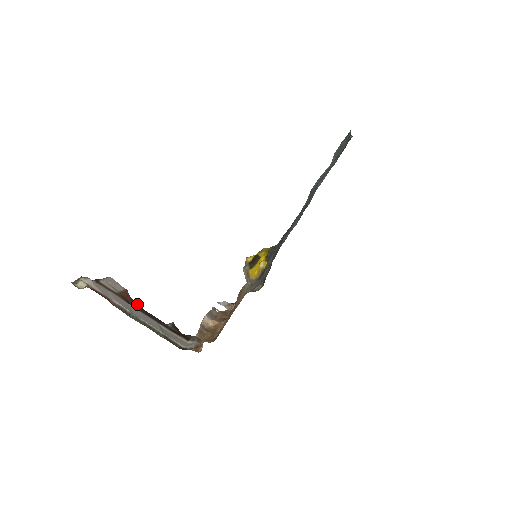
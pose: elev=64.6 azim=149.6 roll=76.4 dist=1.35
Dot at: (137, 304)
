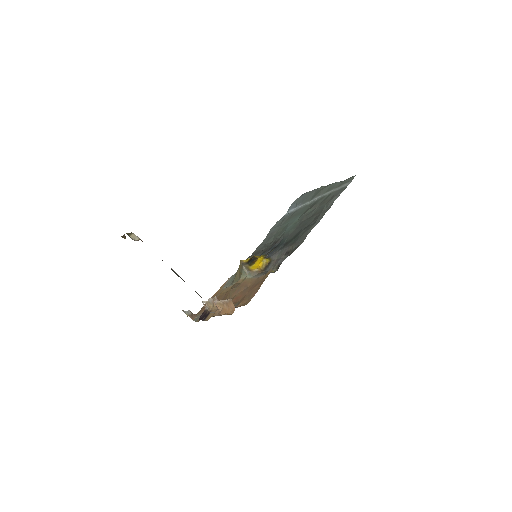
Dot at: occluded
